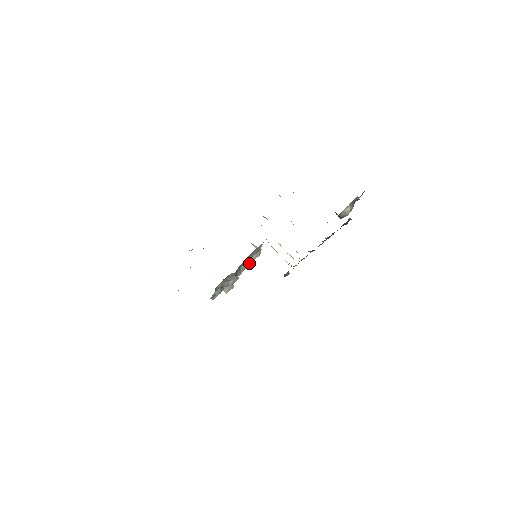
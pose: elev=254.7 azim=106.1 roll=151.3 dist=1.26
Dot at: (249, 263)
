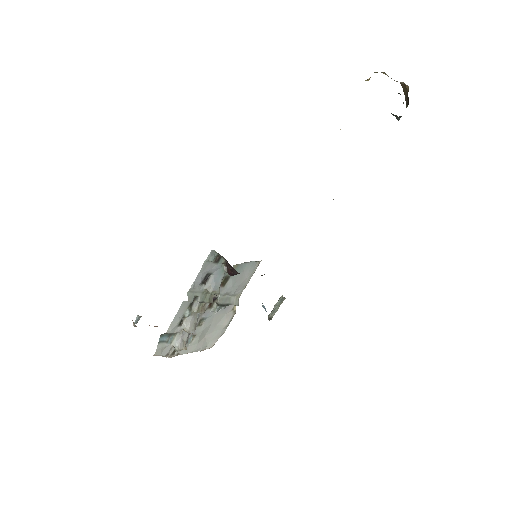
Dot at: (227, 302)
